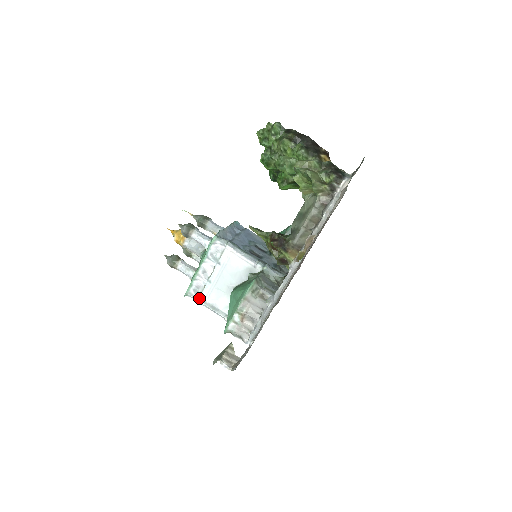
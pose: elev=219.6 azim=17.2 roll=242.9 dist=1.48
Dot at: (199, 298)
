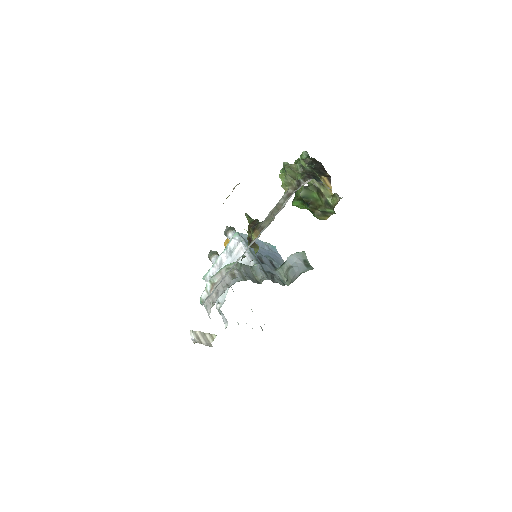
Dot at: occluded
